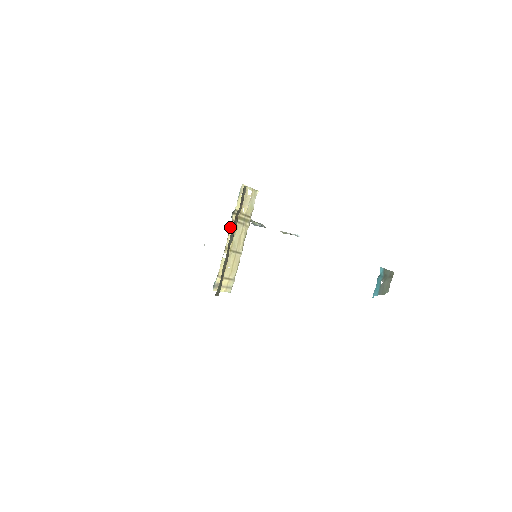
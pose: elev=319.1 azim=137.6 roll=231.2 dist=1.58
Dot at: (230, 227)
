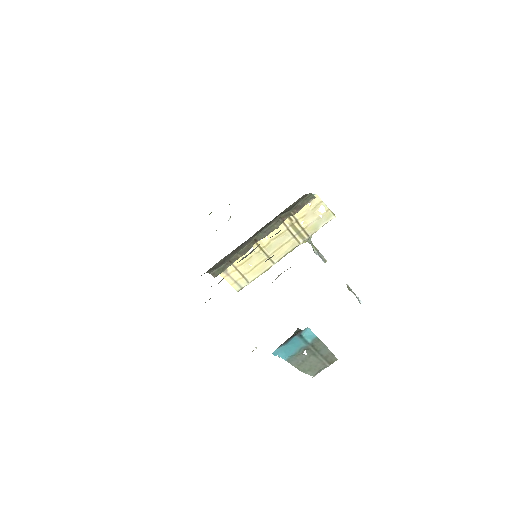
Dot at: occluded
